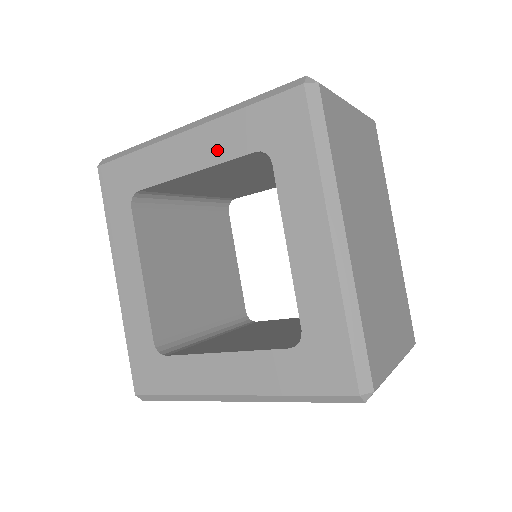
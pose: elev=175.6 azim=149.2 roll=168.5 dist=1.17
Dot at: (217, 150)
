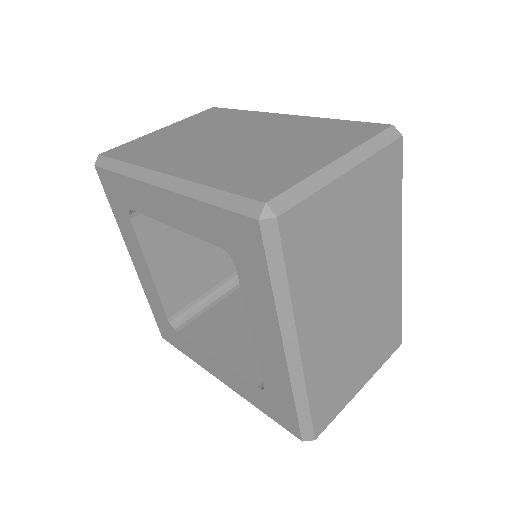
Dot at: (189, 223)
